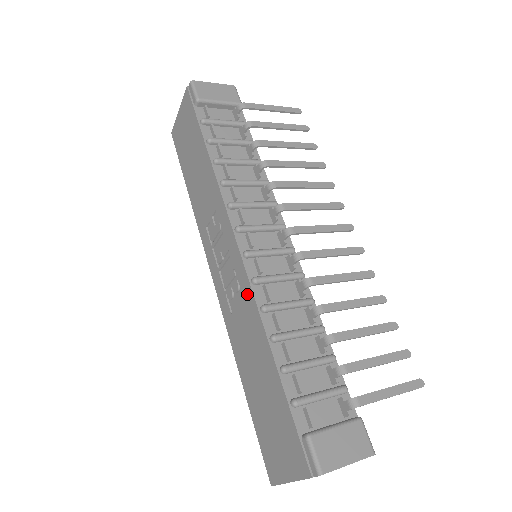
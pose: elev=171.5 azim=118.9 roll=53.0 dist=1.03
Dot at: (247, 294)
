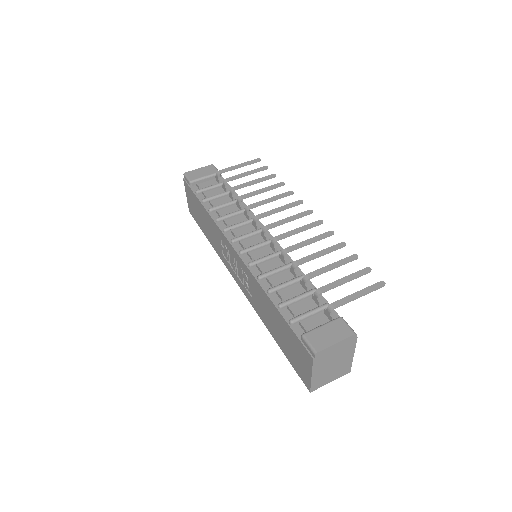
Dot at: (249, 276)
